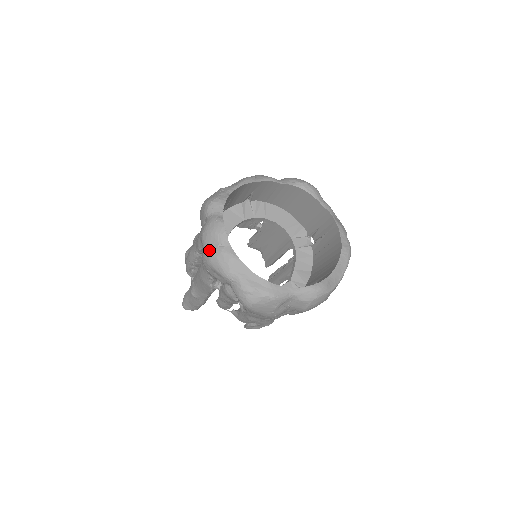
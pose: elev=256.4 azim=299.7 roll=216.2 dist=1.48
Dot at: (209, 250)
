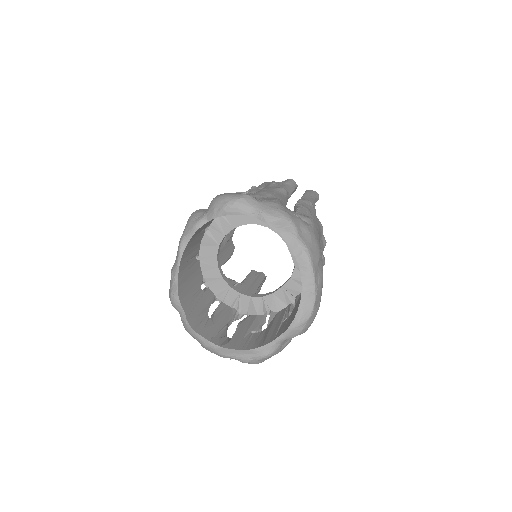
Dot at: occluded
